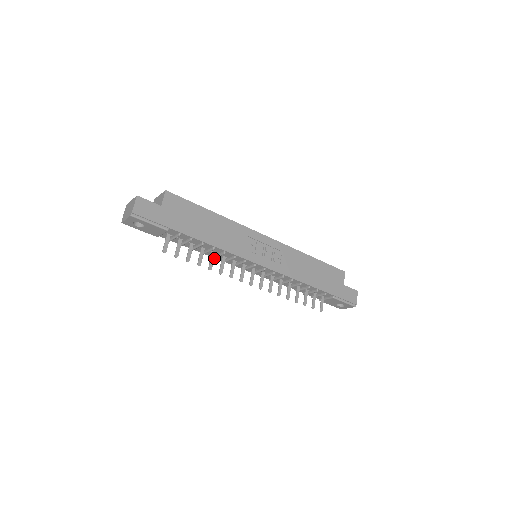
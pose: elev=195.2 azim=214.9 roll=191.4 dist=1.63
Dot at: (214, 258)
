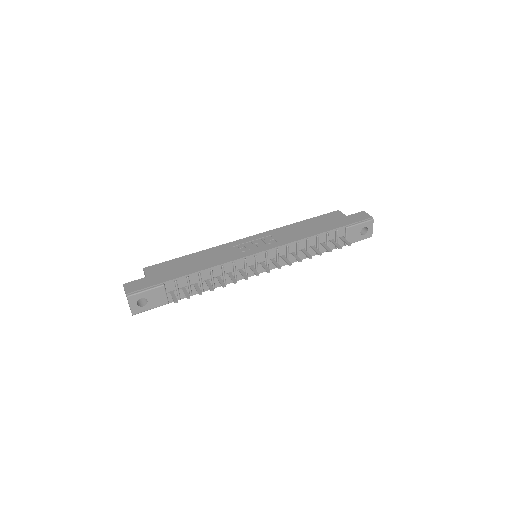
Dot at: (225, 283)
